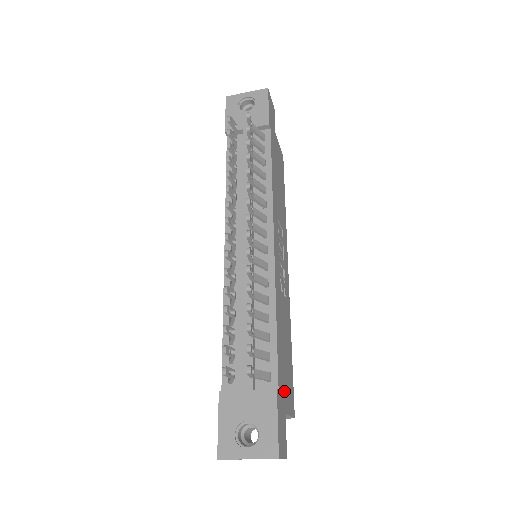
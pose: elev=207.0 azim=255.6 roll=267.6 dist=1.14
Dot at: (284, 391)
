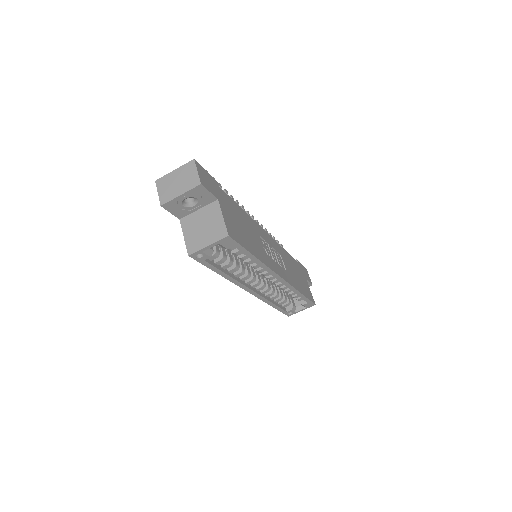
Dot at: (226, 206)
